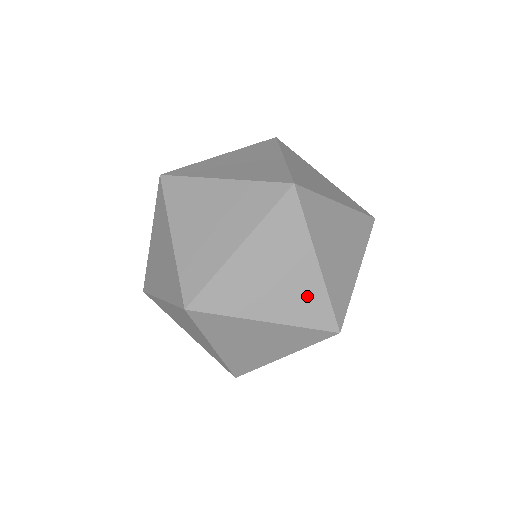
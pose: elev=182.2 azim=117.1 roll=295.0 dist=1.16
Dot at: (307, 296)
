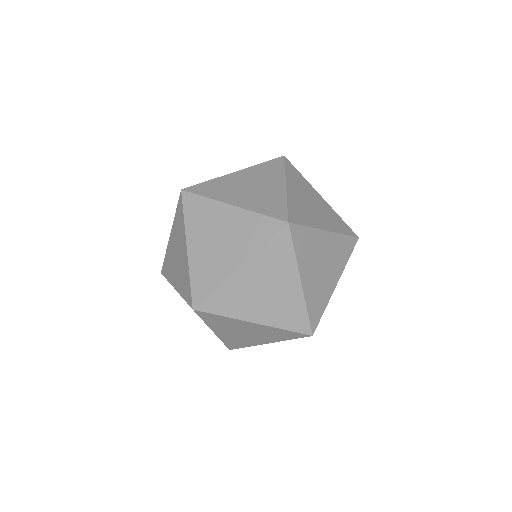
Dot at: (289, 307)
